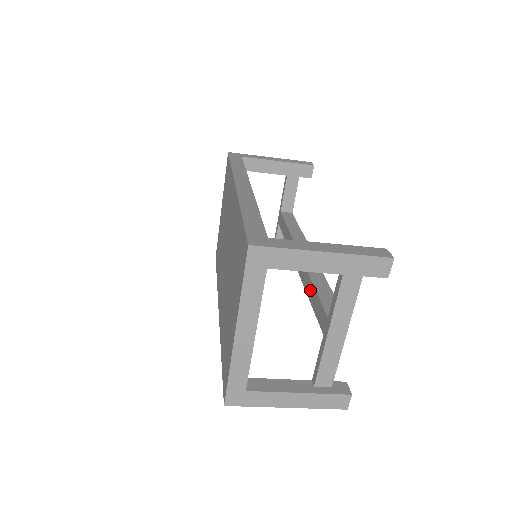
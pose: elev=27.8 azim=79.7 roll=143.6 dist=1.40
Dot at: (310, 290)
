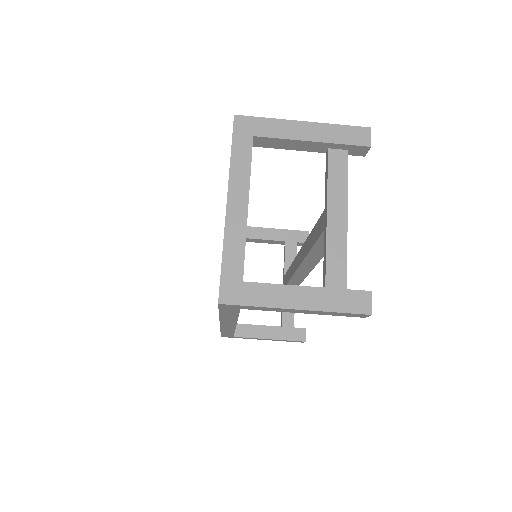
Dot at: (310, 240)
